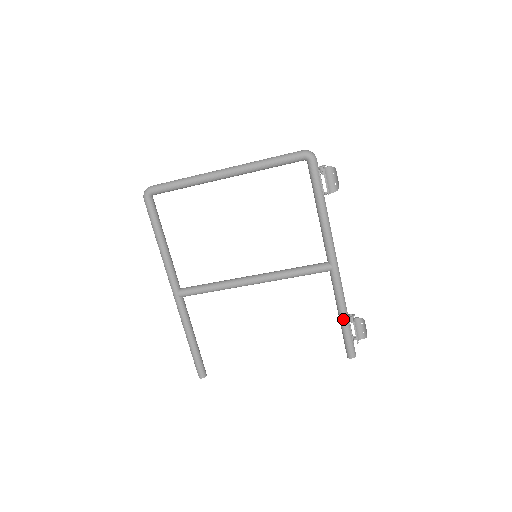
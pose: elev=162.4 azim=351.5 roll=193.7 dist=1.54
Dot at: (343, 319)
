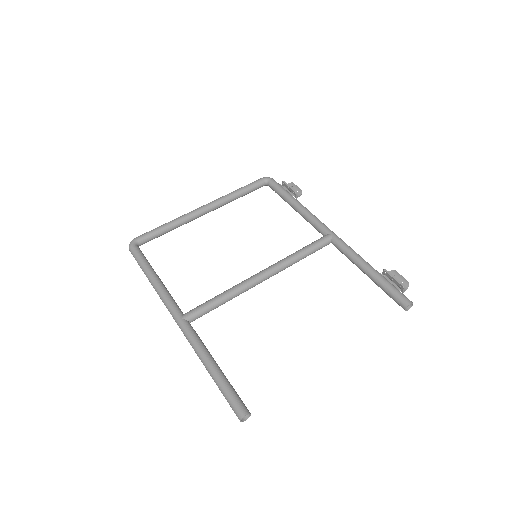
Dot at: (372, 271)
